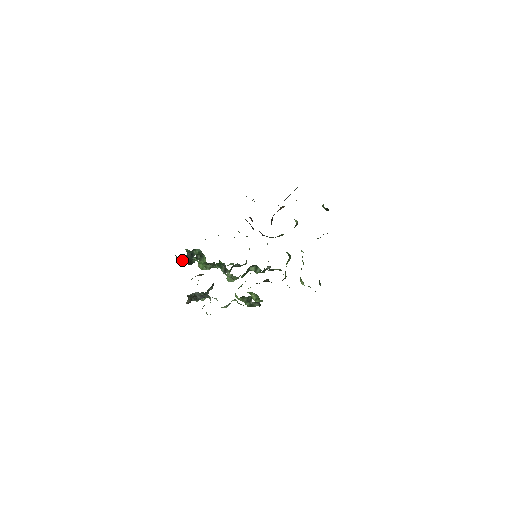
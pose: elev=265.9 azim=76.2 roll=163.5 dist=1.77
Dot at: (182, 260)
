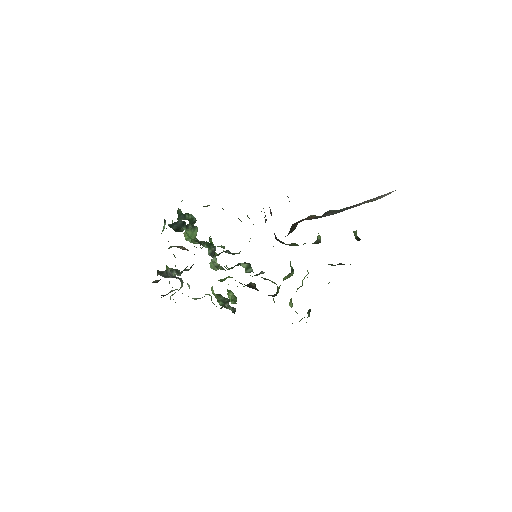
Dot at: (169, 224)
